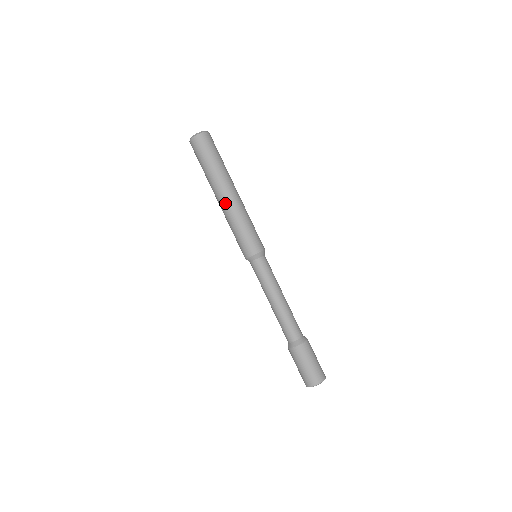
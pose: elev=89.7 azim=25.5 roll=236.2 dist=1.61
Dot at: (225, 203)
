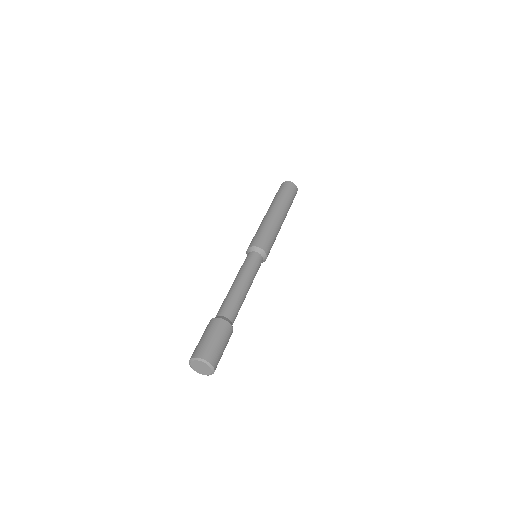
Dot at: (268, 214)
